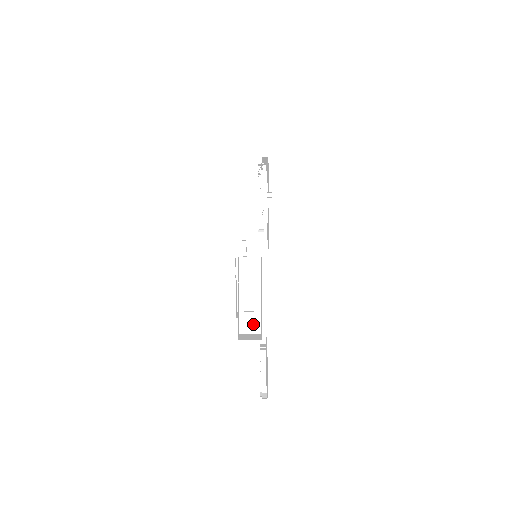
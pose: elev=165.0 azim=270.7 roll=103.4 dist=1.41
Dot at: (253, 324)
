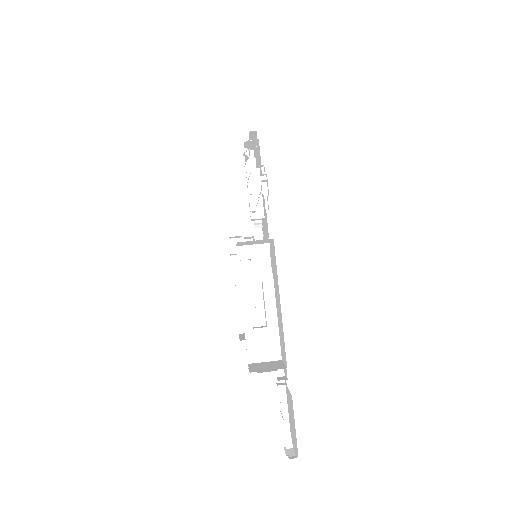
Dot at: (268, 346)
